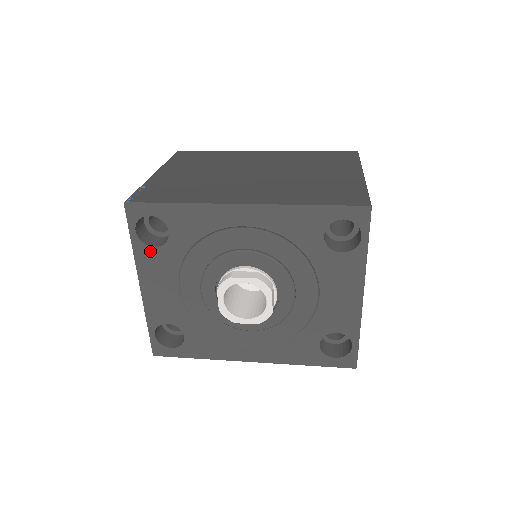
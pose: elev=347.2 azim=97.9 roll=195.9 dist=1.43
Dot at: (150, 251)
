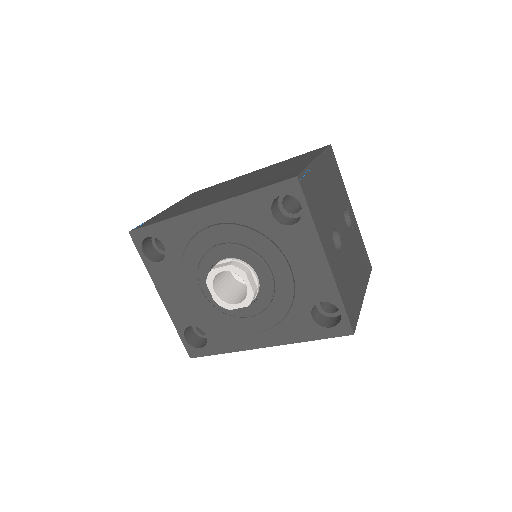
Dot at: (157, 266)
